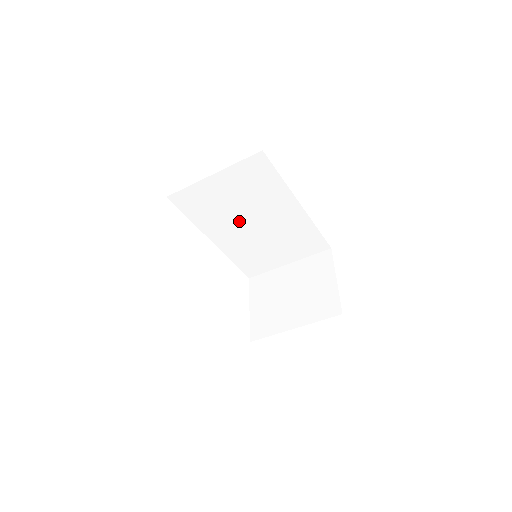
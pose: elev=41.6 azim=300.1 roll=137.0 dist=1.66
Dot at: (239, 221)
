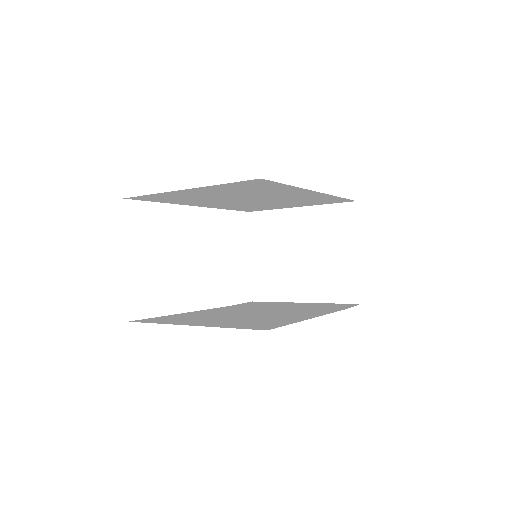
Dot at: (231, 200)
